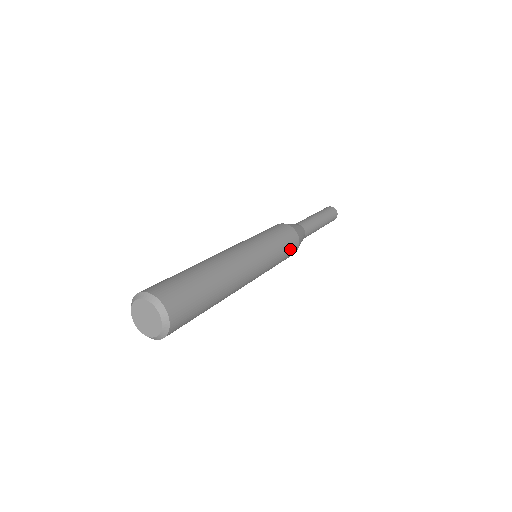
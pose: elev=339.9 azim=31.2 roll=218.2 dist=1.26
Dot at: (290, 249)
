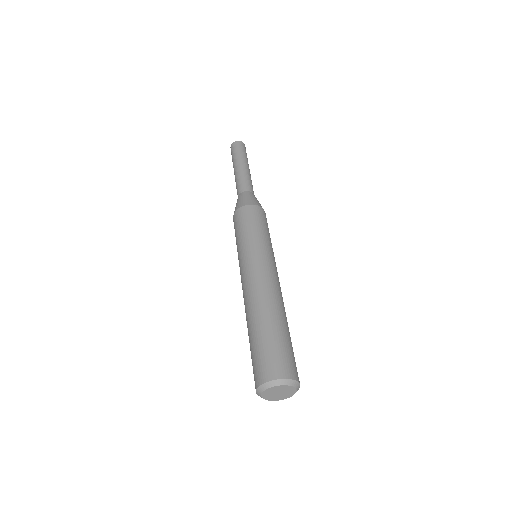
Dot at: occluded
